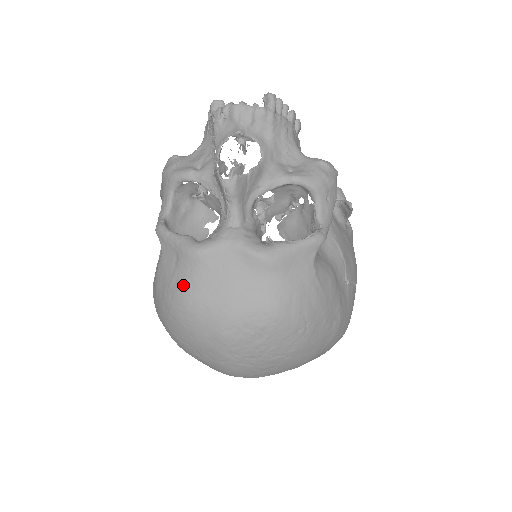
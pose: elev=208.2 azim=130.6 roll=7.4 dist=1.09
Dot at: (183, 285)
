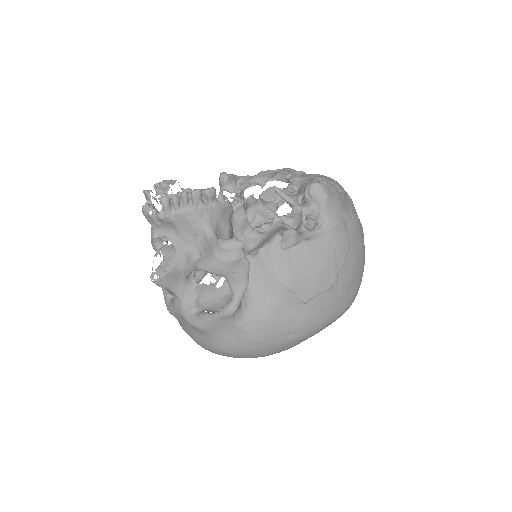
Dot at: occluded
